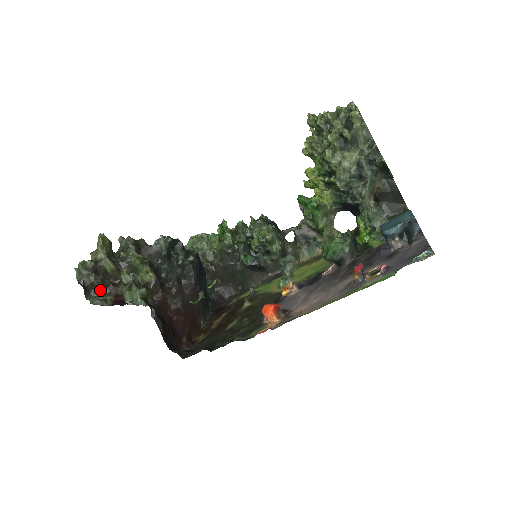
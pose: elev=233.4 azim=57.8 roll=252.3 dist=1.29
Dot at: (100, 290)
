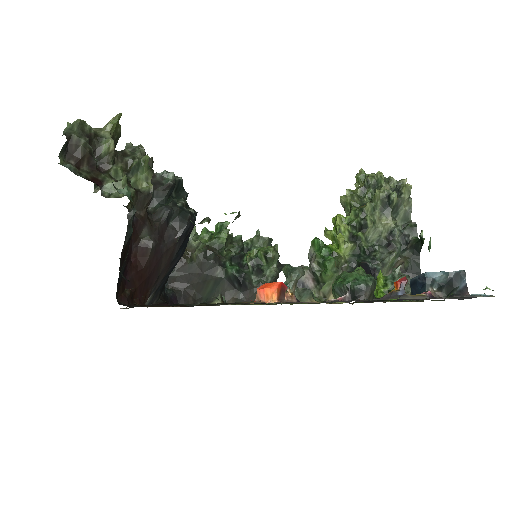
Dot at: (80, 161)
